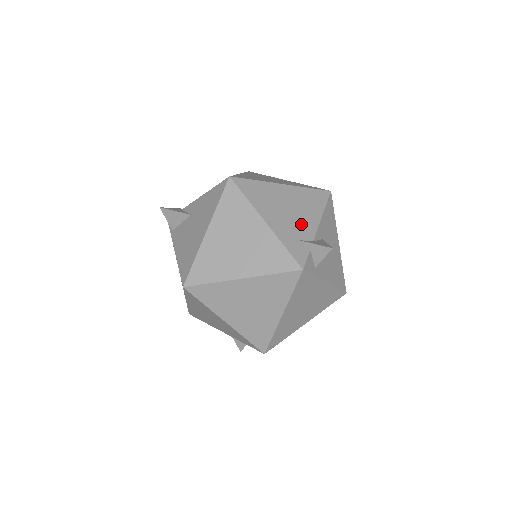
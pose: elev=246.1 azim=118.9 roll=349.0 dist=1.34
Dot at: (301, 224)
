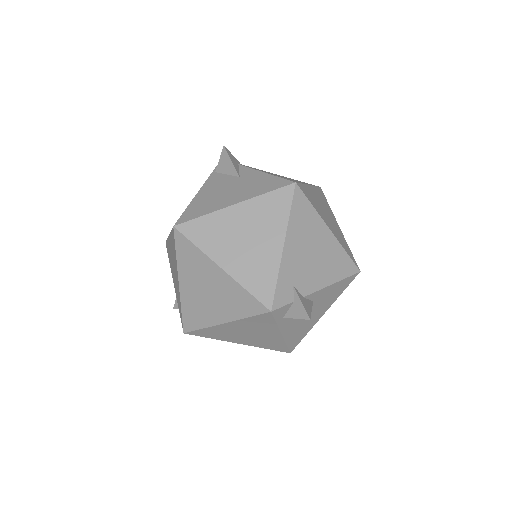
Dot at: (309, 275)
